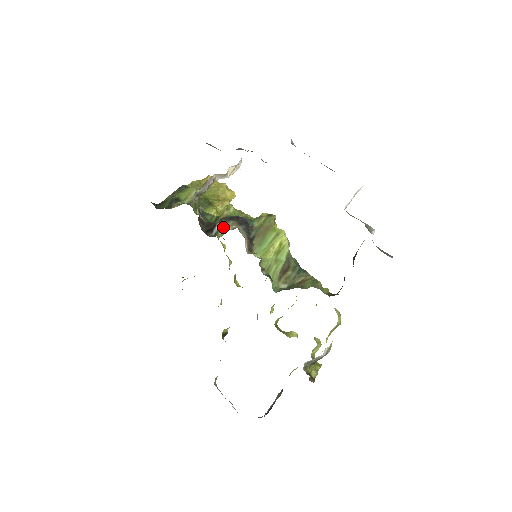
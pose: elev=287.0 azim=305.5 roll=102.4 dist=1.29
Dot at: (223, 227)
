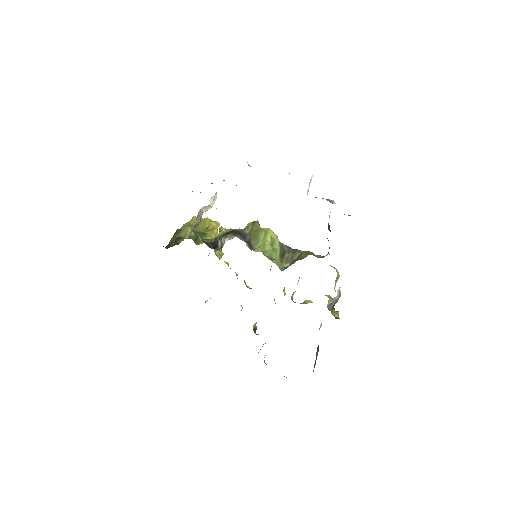
Dot at: (225, 240)
